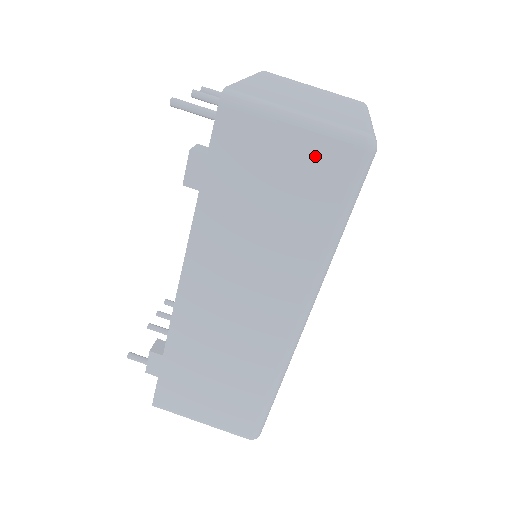
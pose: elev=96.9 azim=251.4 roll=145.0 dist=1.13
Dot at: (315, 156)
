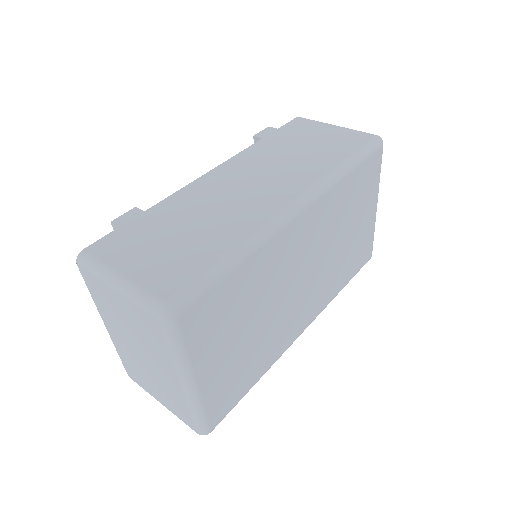
Dot at: (344, 135)
